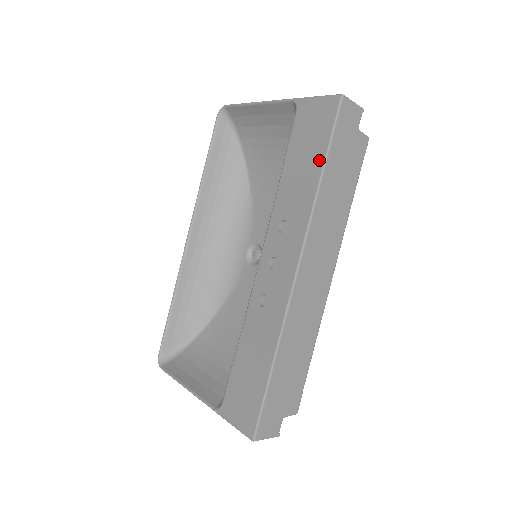
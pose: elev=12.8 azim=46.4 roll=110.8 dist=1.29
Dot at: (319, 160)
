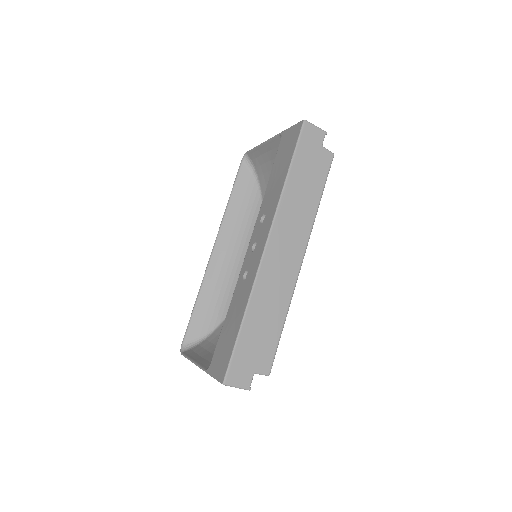
Dot at: (287, 166)
